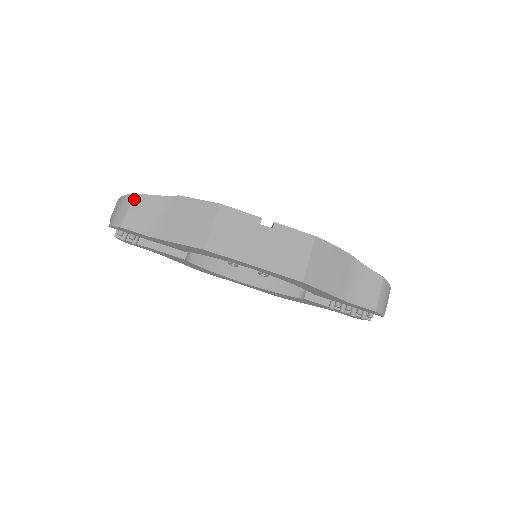
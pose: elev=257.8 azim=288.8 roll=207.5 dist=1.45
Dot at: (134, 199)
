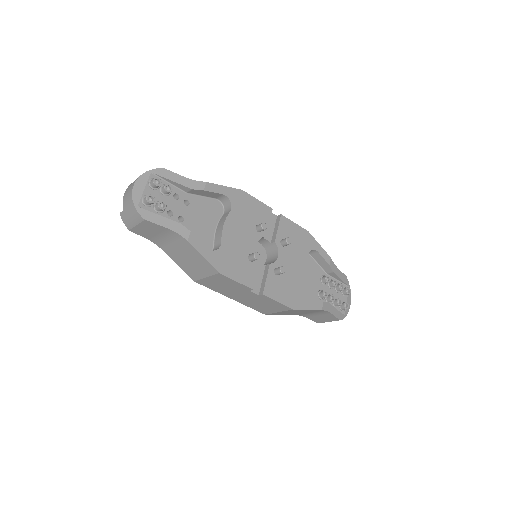
Dot at: (143, 222)
